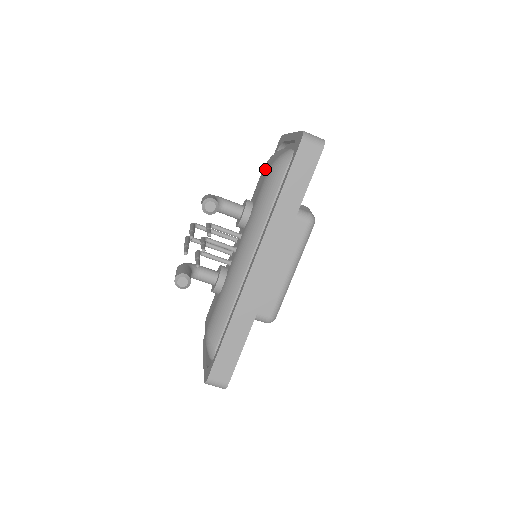
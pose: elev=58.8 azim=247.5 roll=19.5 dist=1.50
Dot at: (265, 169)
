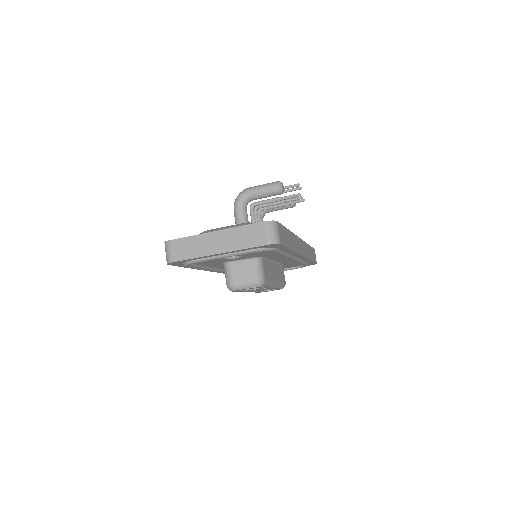
Dot at: occluded
